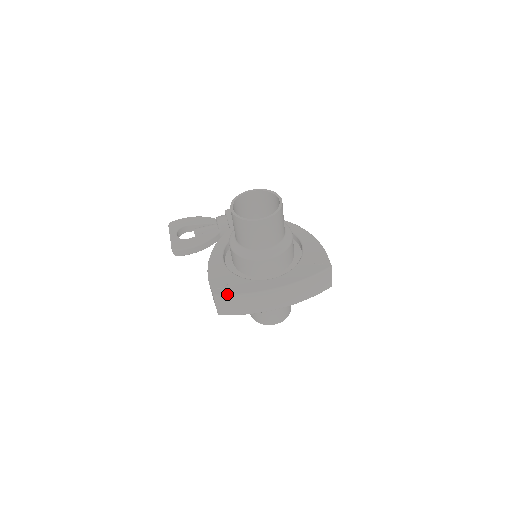
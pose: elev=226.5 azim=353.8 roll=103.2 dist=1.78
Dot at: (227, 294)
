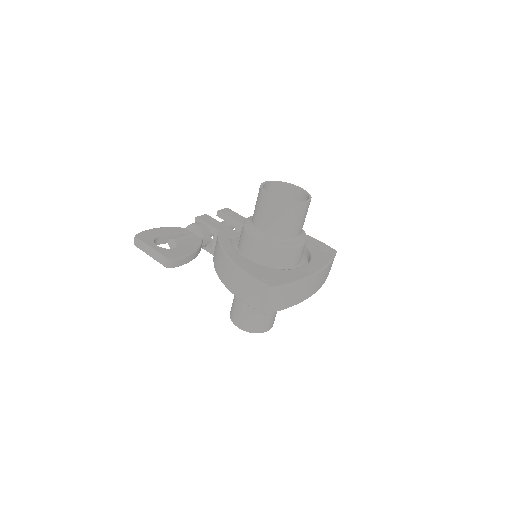
Dot at: (283, 284)
